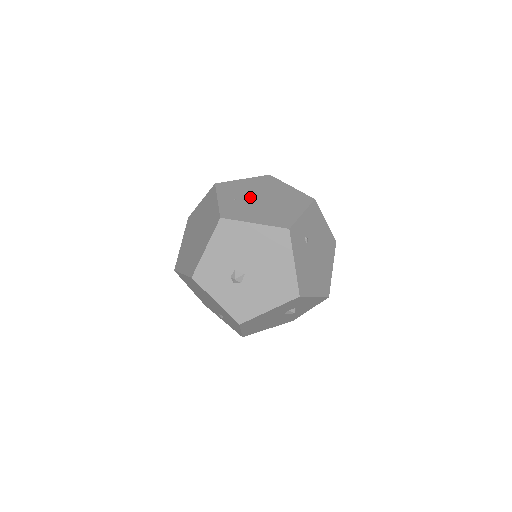
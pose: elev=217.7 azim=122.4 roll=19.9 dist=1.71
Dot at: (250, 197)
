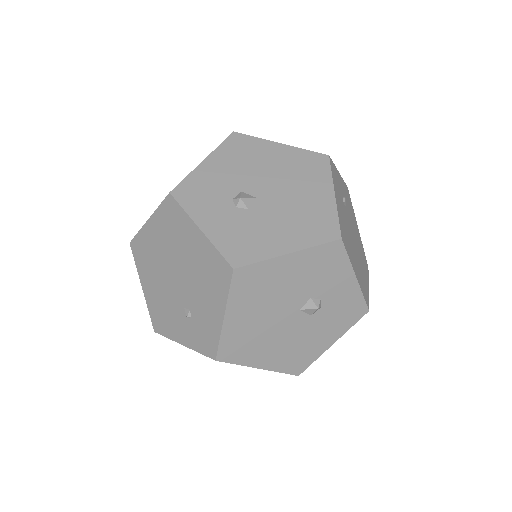
Dot at: occluded
